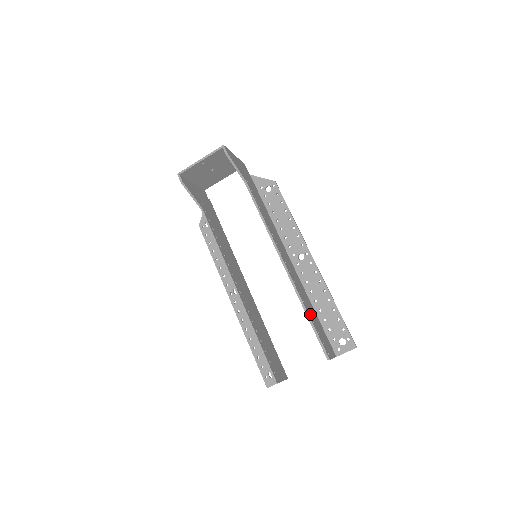
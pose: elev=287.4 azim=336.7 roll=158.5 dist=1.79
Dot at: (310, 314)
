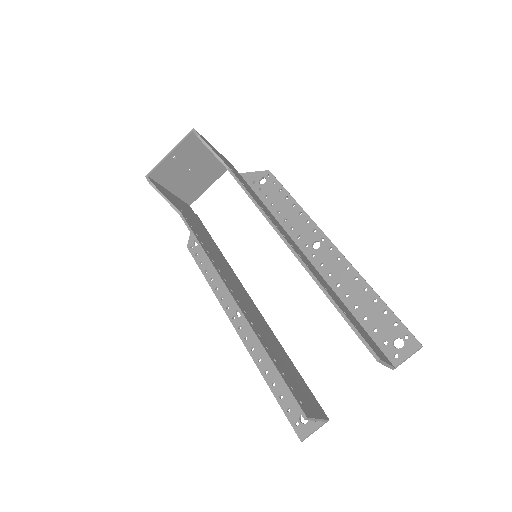
Dot at: (338, 304)
